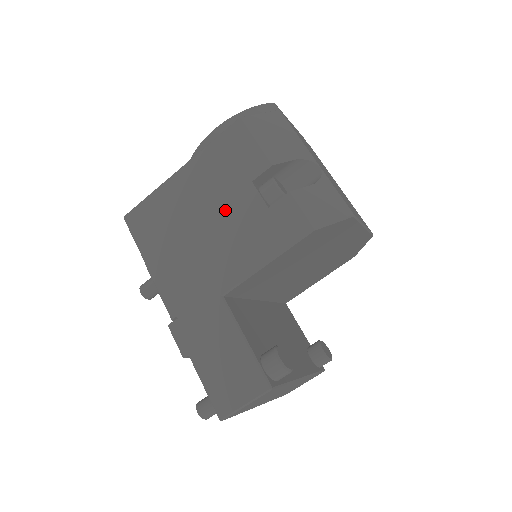
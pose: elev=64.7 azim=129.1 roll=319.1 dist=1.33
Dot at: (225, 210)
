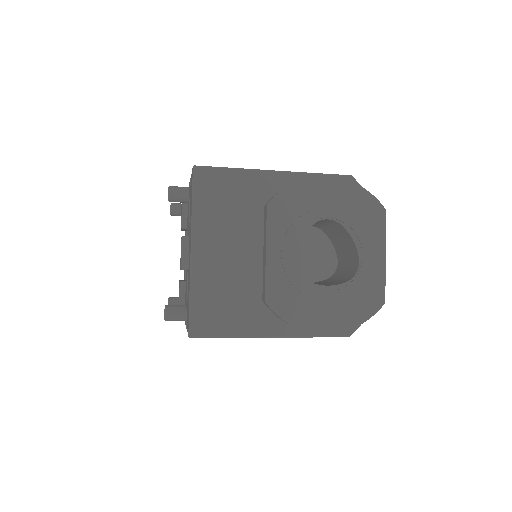
Dot at: occluded
